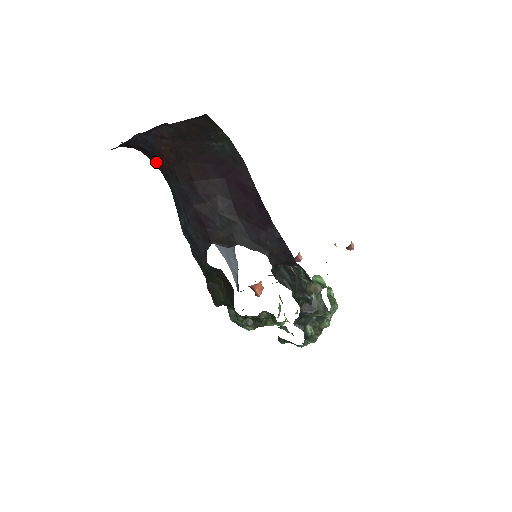
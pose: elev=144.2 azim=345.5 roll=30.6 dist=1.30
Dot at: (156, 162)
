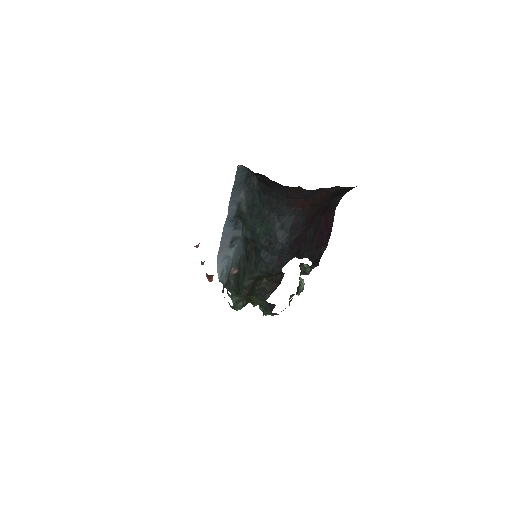
Dot at: (295, 200)
